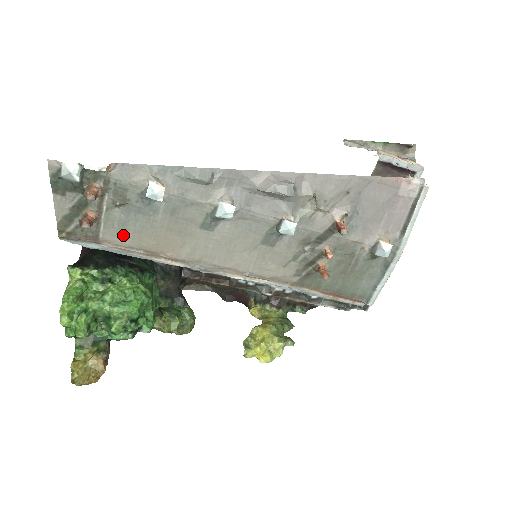
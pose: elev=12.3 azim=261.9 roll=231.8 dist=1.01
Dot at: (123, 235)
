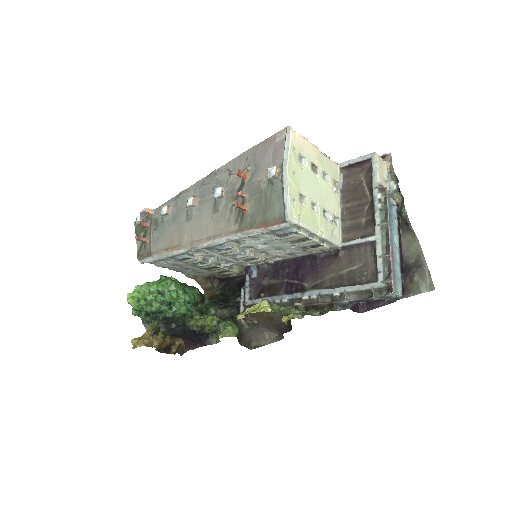
Dot at: (159, 245)
